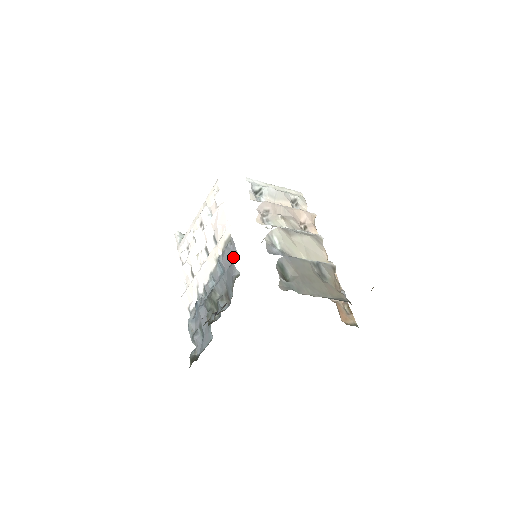
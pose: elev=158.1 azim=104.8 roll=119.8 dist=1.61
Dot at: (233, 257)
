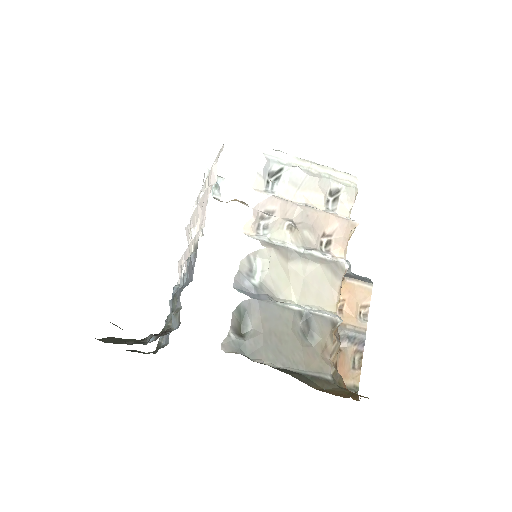
Dot at: (191, 275)
